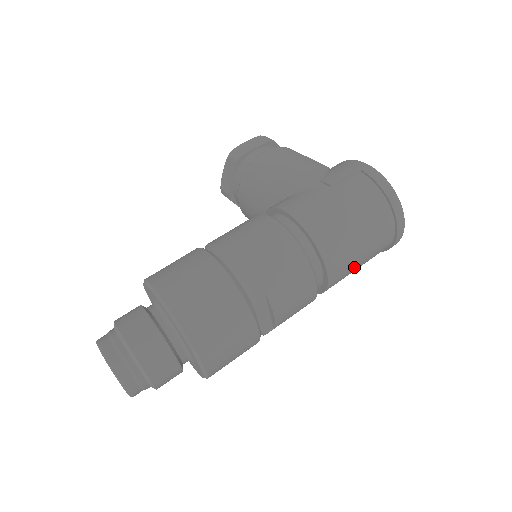
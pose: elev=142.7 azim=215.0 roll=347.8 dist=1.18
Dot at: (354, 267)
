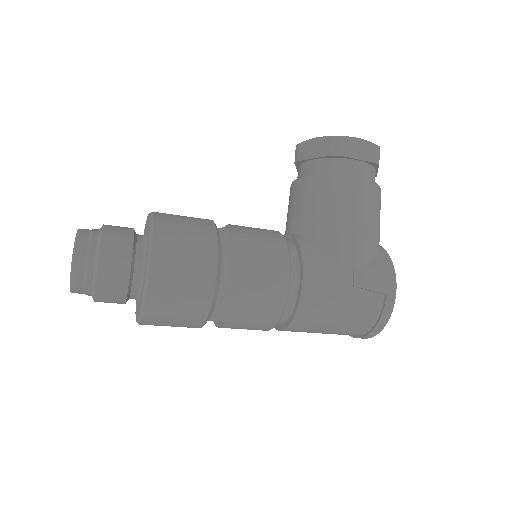
Dot at: occluded
